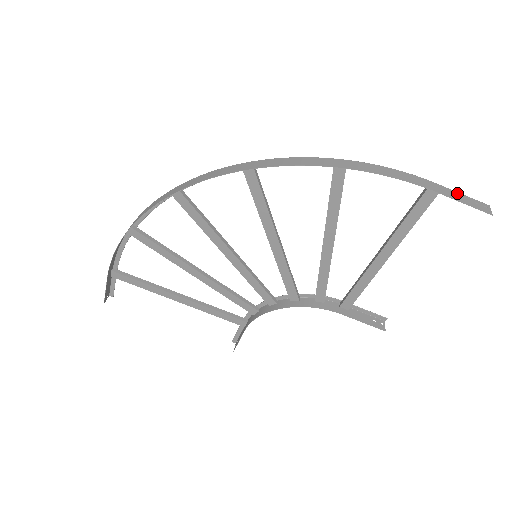
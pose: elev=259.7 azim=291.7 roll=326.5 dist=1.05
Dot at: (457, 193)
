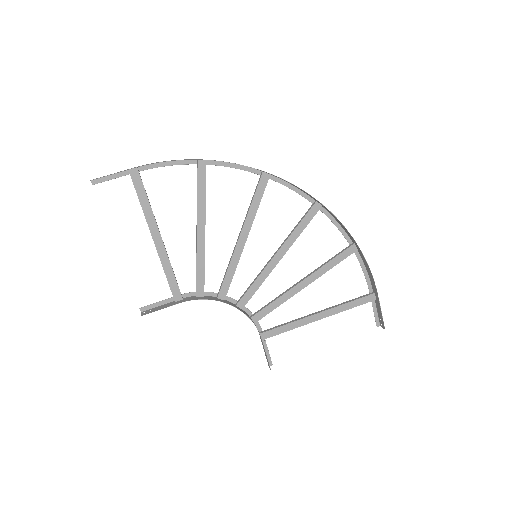
Dot at: (377, 307)
